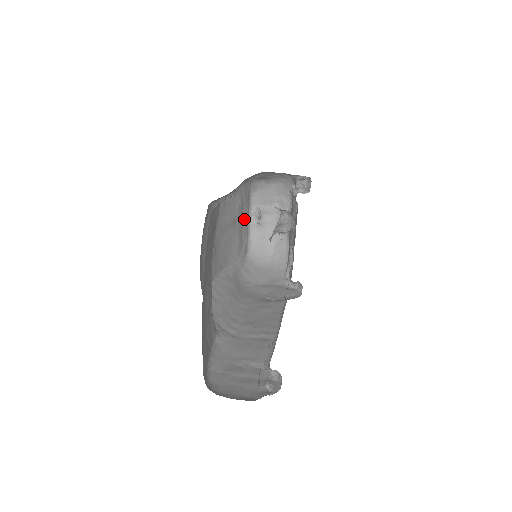
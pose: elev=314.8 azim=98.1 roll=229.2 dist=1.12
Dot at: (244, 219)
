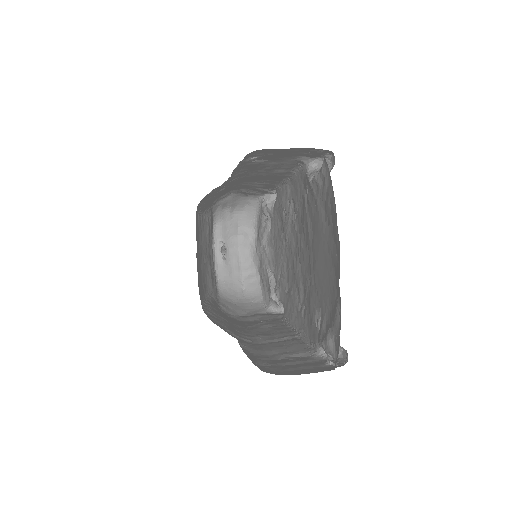
Dot at: (210, 252)
